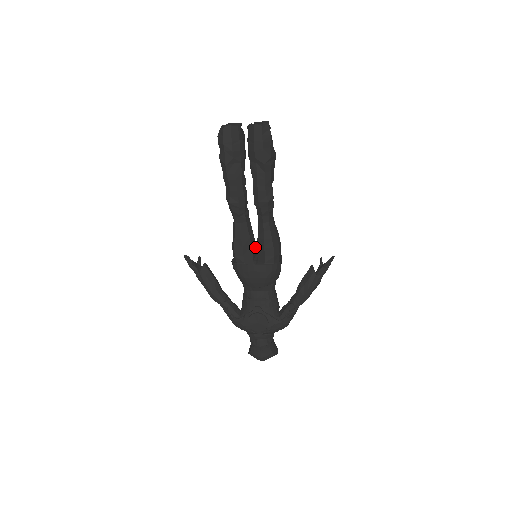
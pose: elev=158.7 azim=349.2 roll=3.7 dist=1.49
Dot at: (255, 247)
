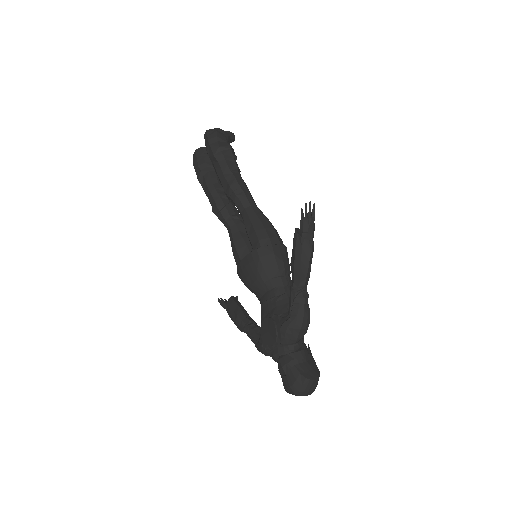
Dot at: occluded
